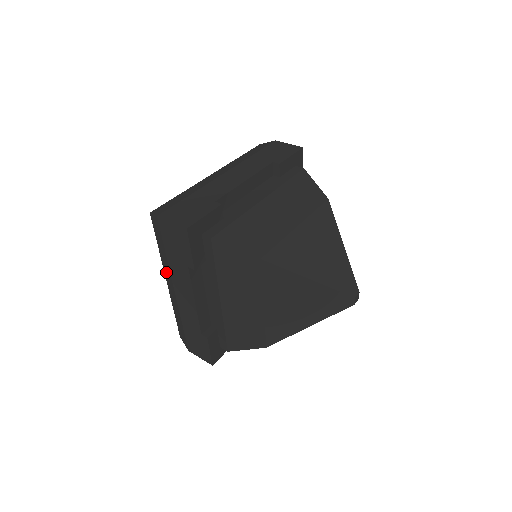
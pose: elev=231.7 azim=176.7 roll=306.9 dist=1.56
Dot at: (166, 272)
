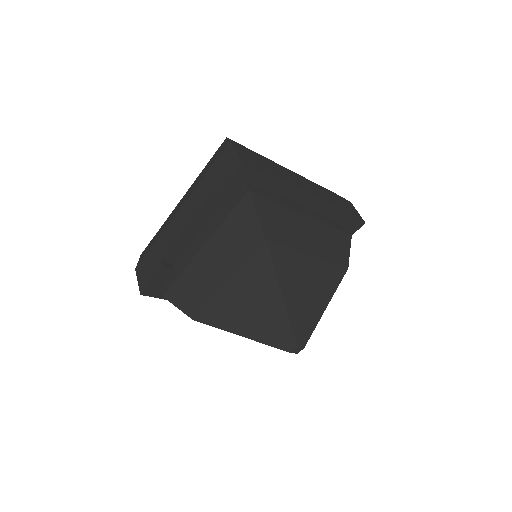
Dot at: occluded
